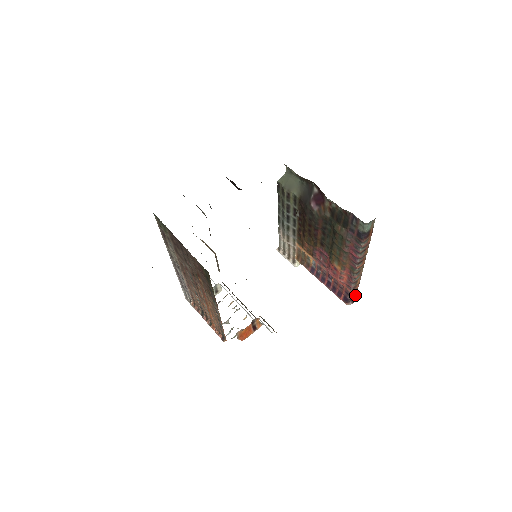
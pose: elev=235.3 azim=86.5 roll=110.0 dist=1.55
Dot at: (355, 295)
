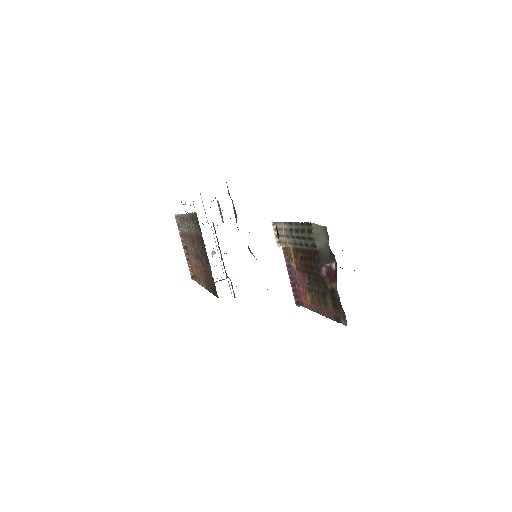
Dot at: occluded
